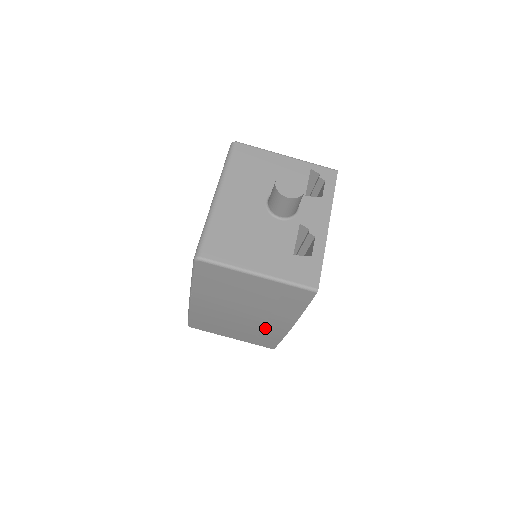
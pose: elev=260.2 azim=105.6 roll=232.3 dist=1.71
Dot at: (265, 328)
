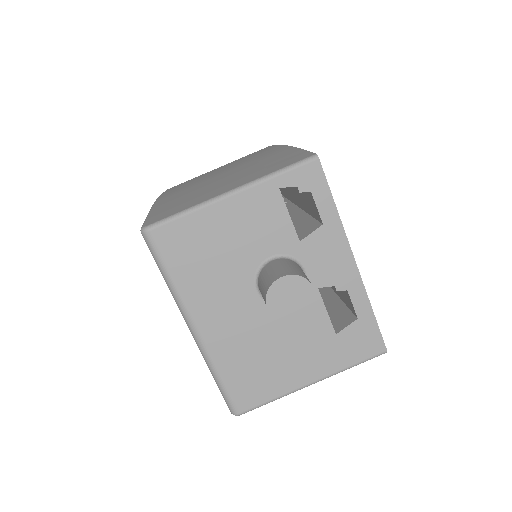
Dot at: occluded
